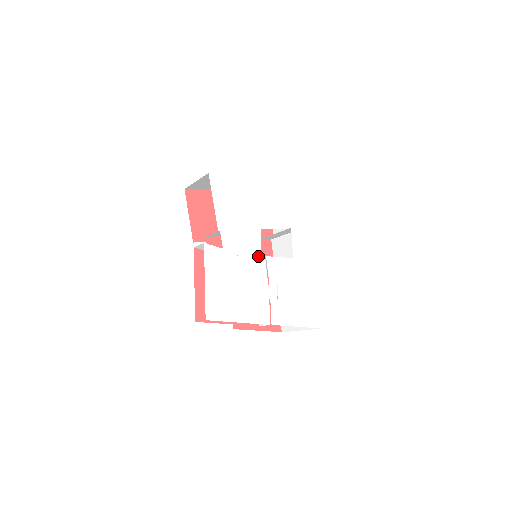
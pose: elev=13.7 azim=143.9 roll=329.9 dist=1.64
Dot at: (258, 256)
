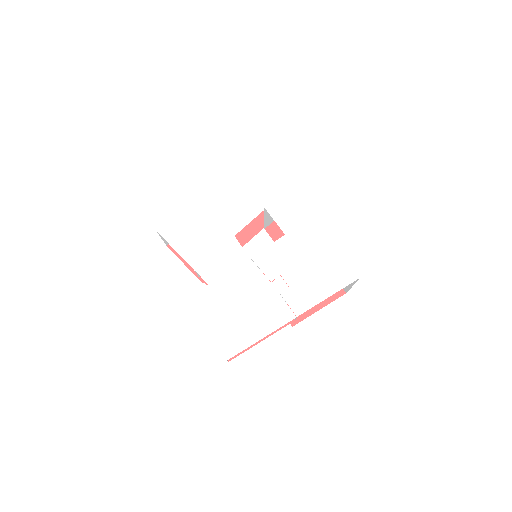
Dot at: (243, 265)
